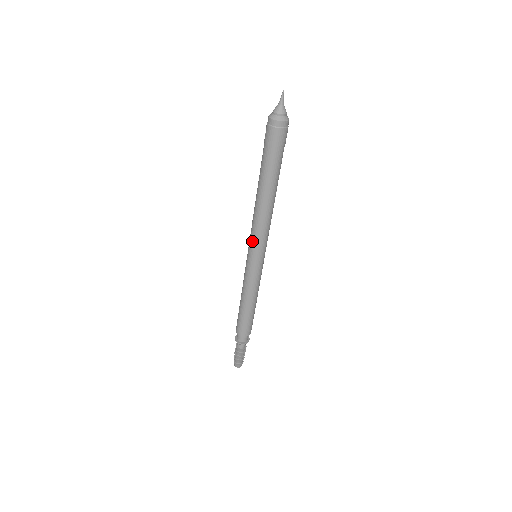
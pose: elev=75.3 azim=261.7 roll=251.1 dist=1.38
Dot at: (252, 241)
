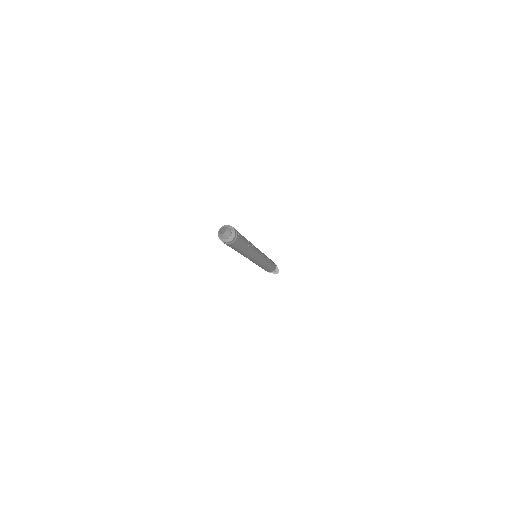
Dot at: occluded
